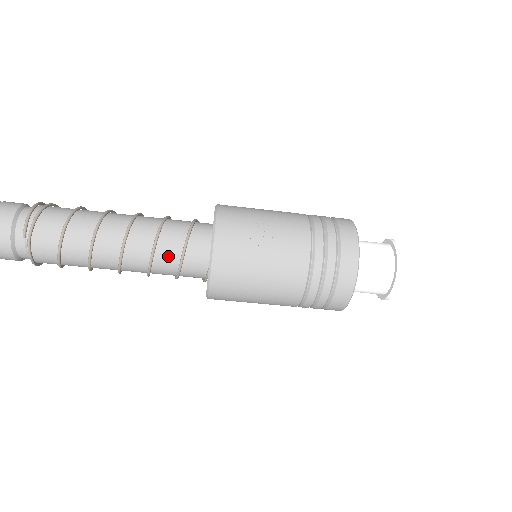
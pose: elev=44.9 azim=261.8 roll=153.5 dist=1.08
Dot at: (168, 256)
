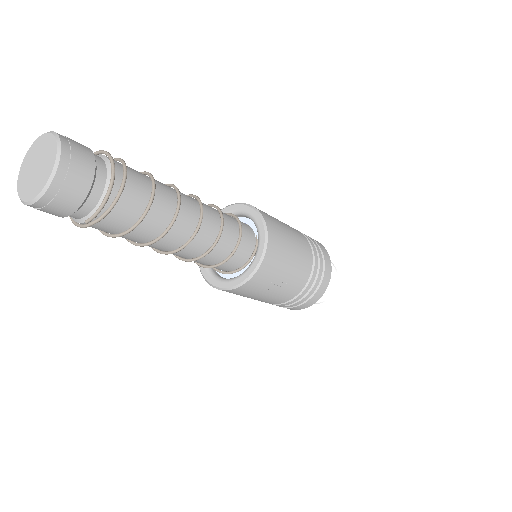
Dot at: (203, 262)
